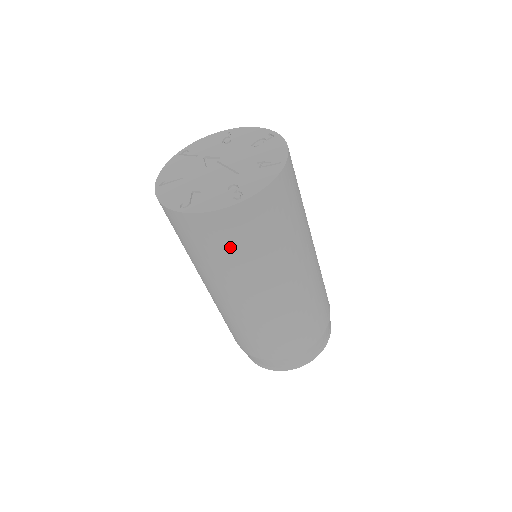
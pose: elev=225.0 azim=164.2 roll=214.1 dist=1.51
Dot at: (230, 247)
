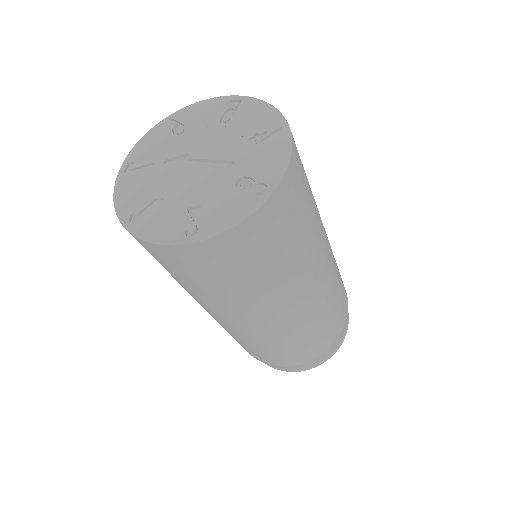
Dot at: (265, 258)
